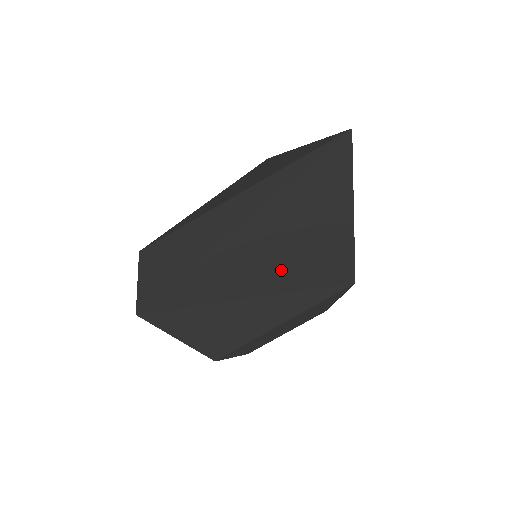
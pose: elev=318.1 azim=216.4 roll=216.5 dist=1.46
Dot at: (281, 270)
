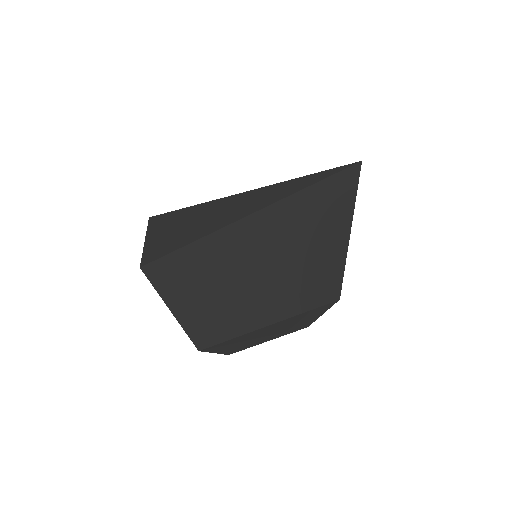
Dot at: (286, 265)
